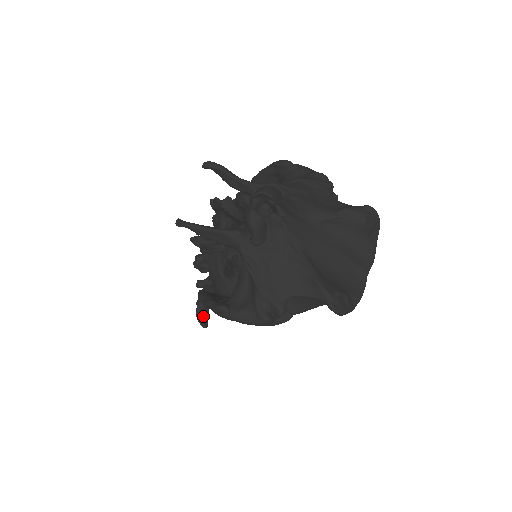
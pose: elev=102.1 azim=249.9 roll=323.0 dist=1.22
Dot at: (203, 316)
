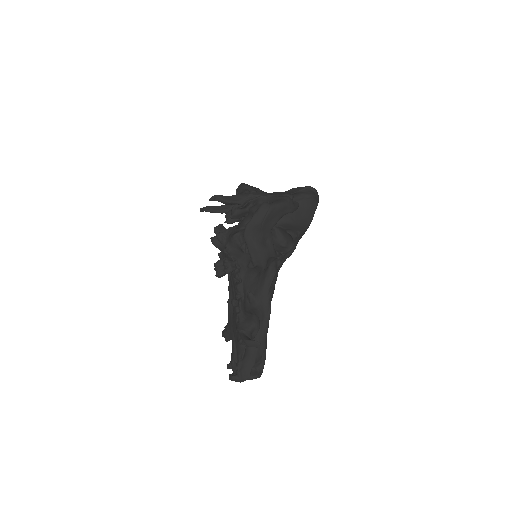
Dot at: occluded
